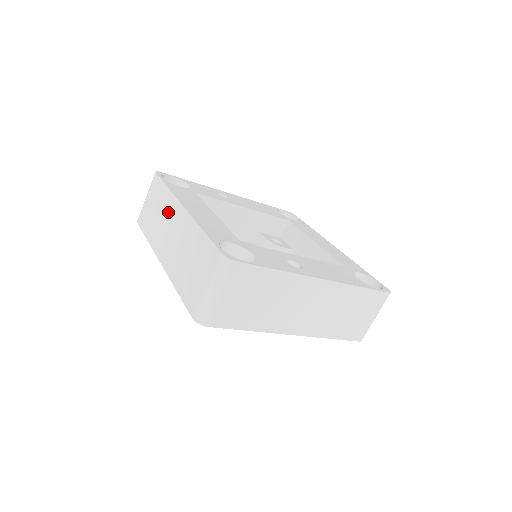
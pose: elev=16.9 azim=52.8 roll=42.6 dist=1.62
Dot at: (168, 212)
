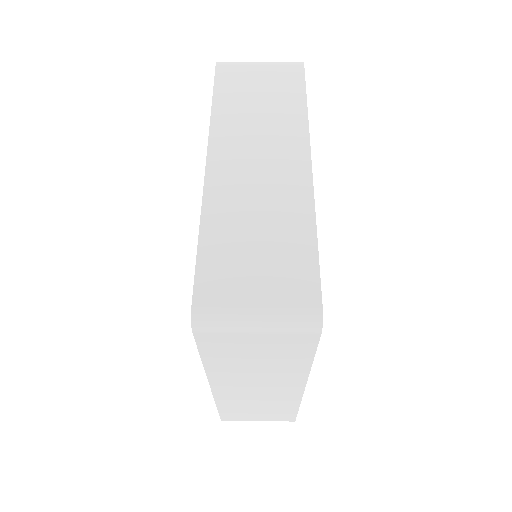
Dot at: (281, 131)
